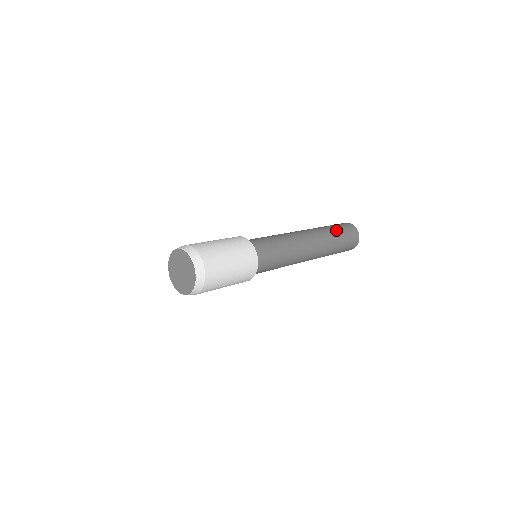
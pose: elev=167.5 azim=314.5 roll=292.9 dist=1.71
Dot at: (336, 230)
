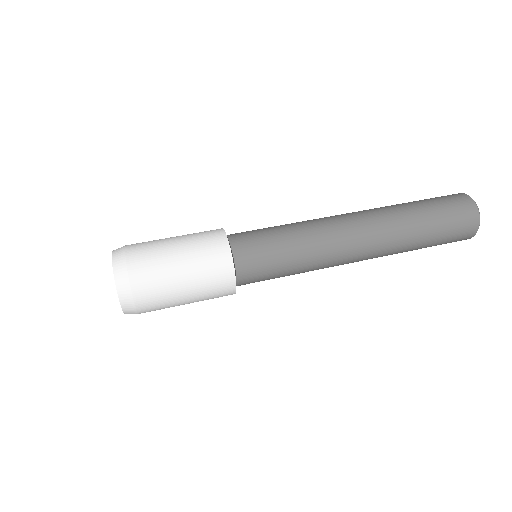
Dot at: (425, 211)
